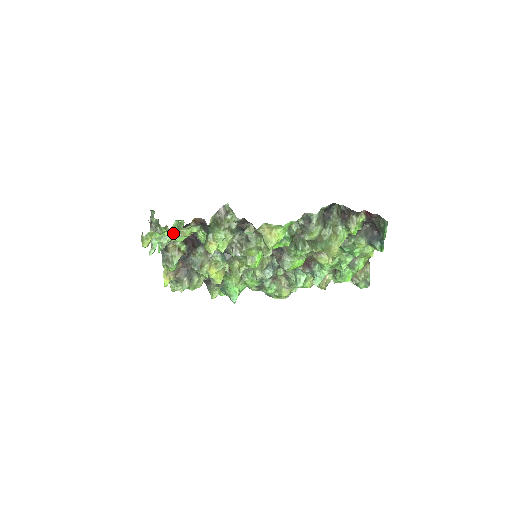
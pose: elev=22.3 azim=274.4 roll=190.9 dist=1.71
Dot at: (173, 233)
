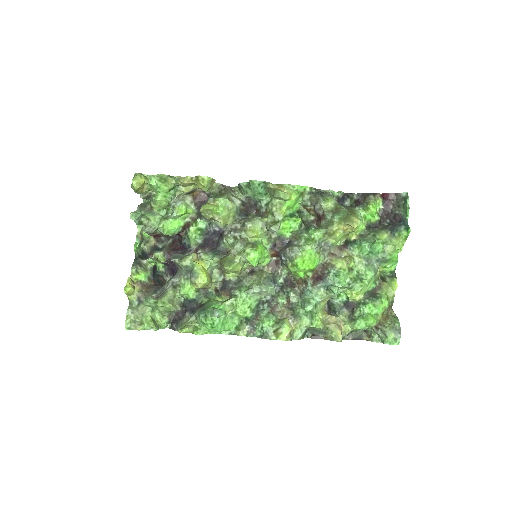
Dot at: (163, 217)
